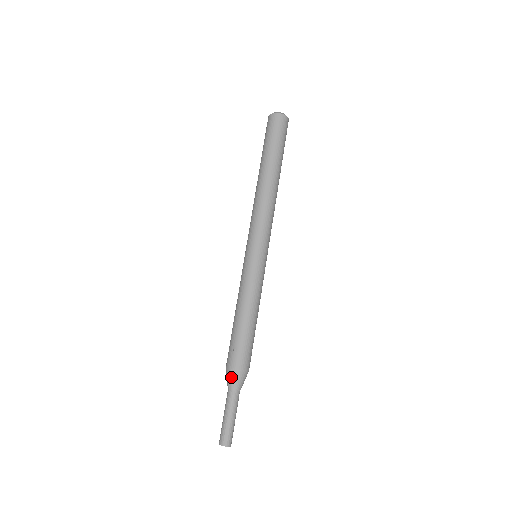
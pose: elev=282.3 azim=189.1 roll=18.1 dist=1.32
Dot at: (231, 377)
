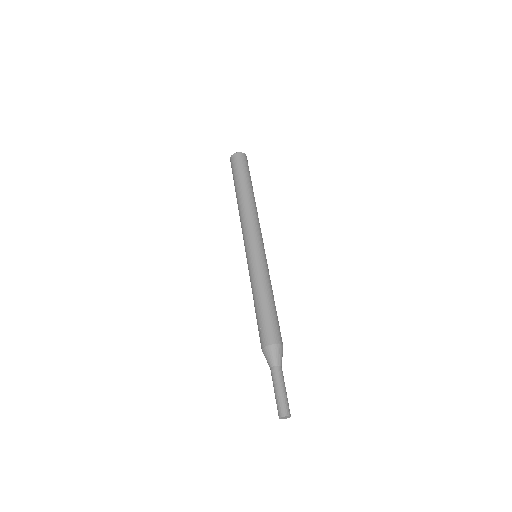
Dot at: (265, 356)
